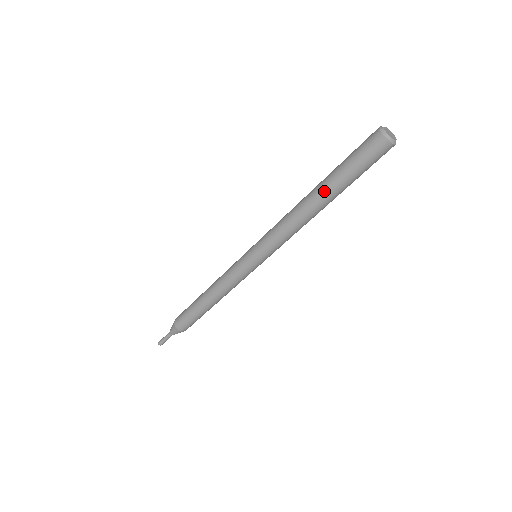
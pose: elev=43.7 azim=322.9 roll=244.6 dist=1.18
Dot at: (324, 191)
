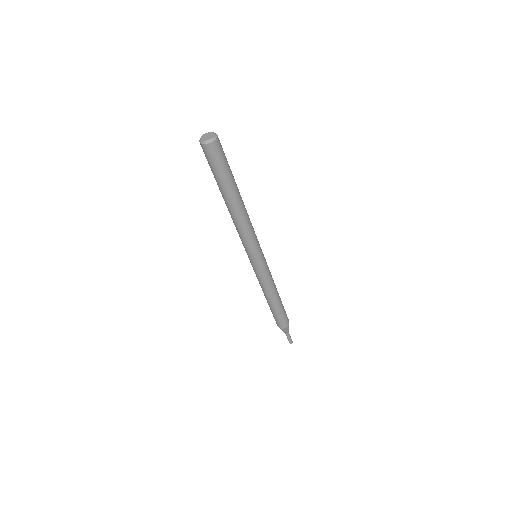
Dot at: (223, 196)
